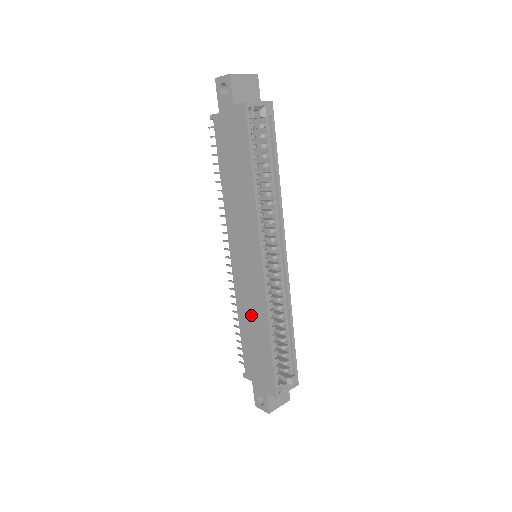
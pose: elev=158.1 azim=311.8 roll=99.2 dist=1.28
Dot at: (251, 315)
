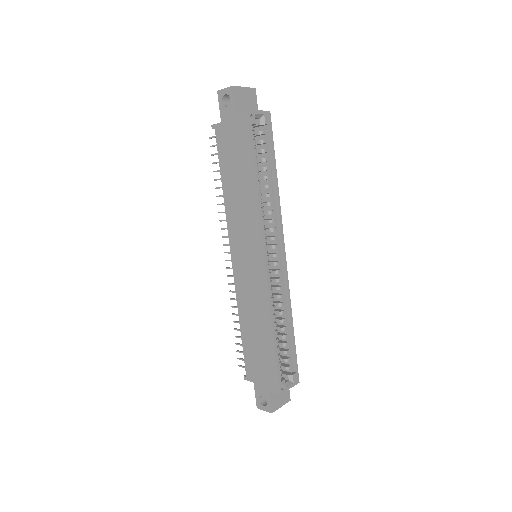
Dot at: (253, 313)
